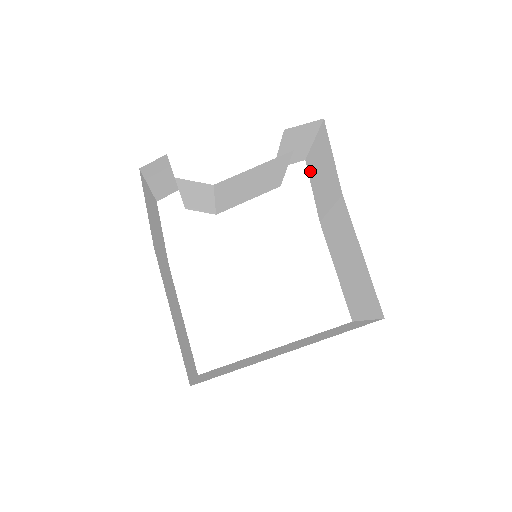
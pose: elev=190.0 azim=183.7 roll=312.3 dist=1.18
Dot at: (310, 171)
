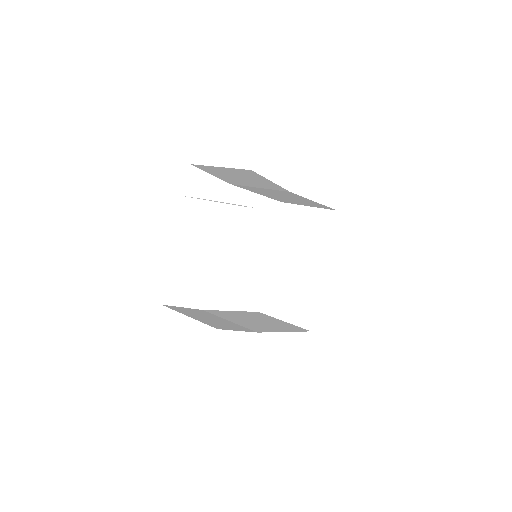
Dot at: (207, 170)
